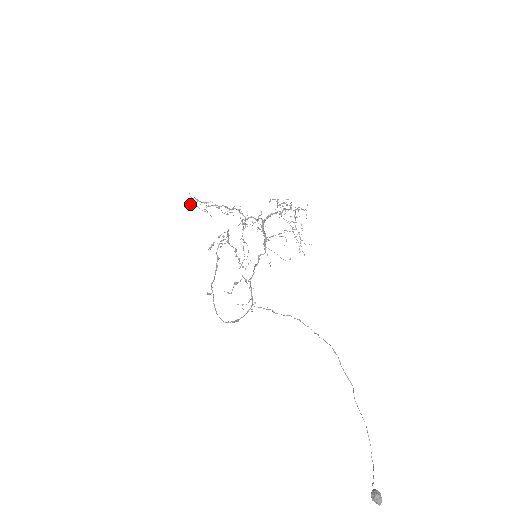
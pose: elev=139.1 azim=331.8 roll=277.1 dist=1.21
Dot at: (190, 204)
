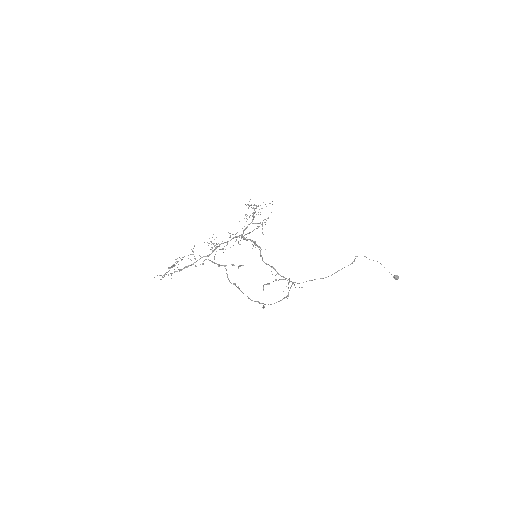
Dot at: occluded
